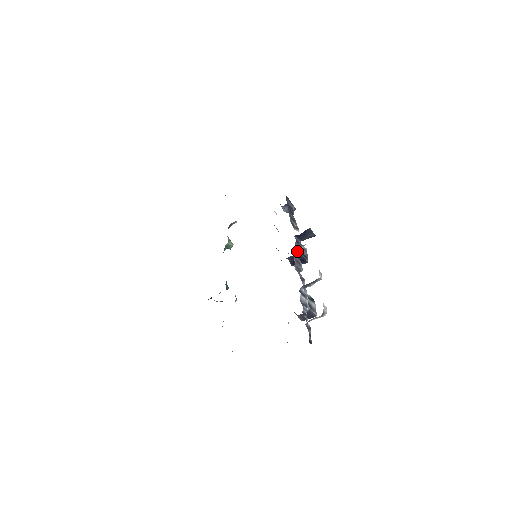
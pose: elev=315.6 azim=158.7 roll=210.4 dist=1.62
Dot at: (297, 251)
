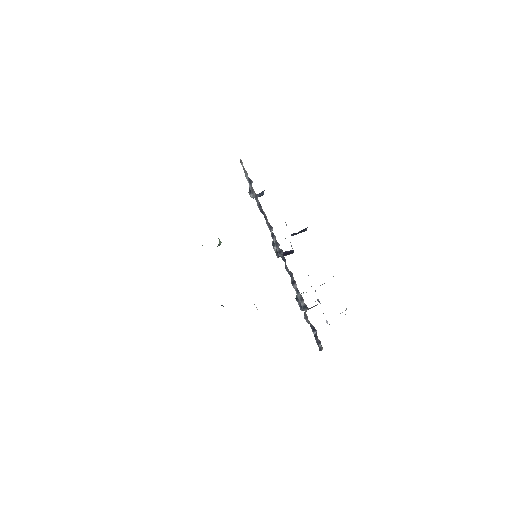
Dot at: occluded
